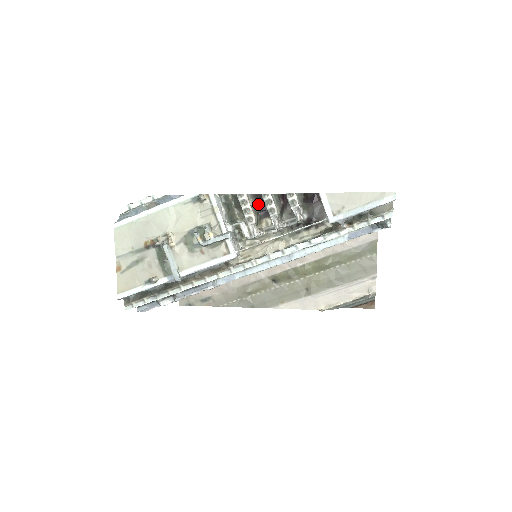
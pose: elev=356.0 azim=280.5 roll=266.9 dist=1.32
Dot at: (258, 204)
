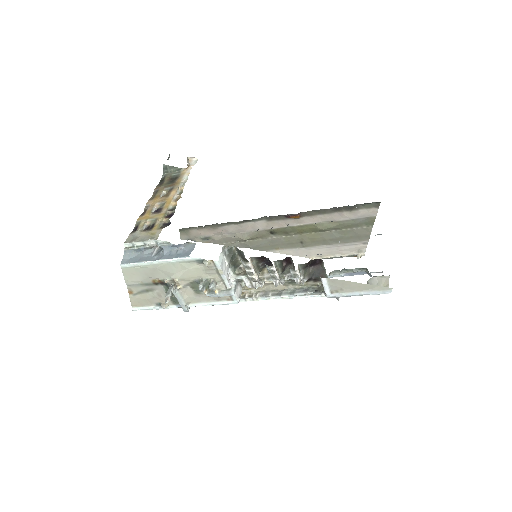
Dot at: (261, 262)
